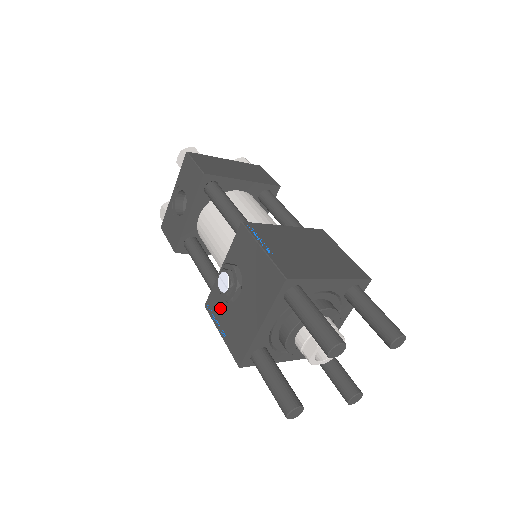
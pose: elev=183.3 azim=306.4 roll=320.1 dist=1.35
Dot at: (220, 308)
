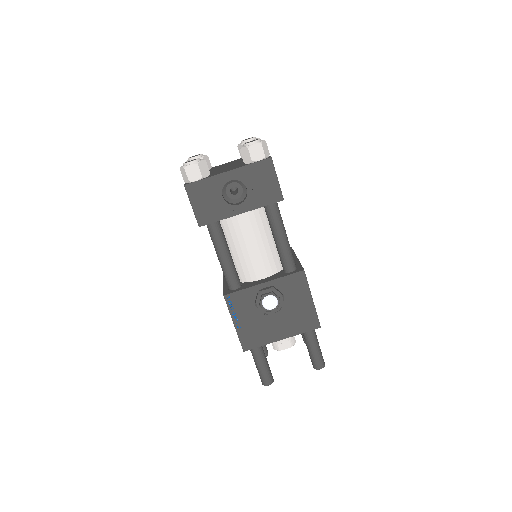
Dot at: (245, 308)
